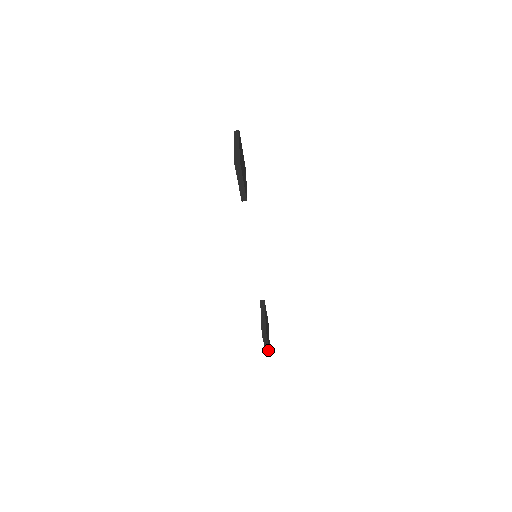
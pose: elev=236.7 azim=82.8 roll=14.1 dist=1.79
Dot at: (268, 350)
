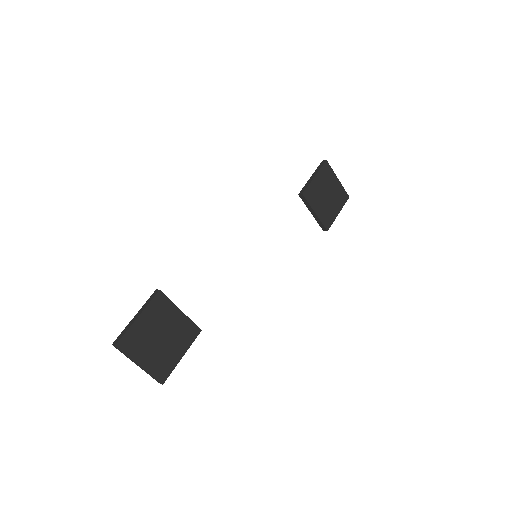
Dot at: (343, 204)
